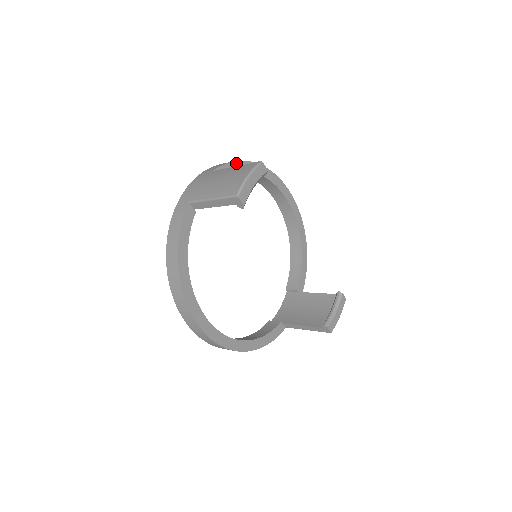
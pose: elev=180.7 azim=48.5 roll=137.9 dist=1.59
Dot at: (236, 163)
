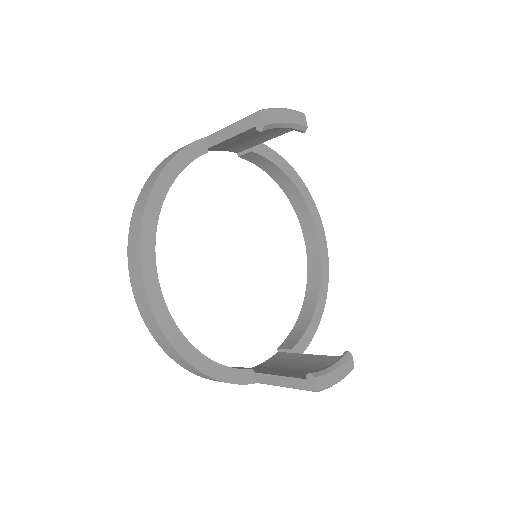
Dot at: (276, 154)
